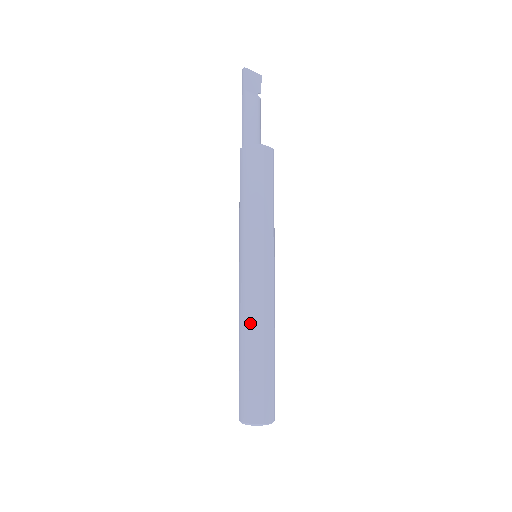
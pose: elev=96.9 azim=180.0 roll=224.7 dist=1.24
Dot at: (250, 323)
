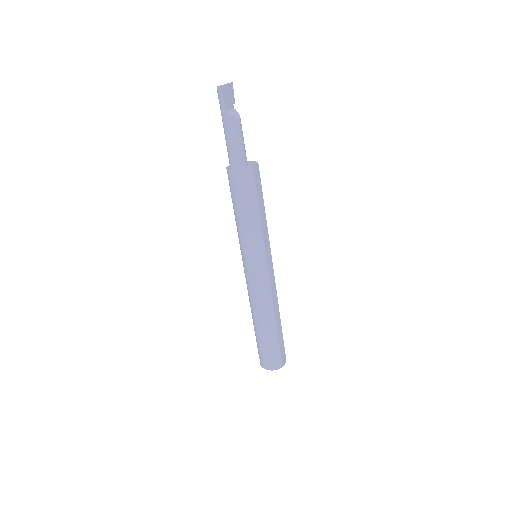
Dot at: (264, 310)
